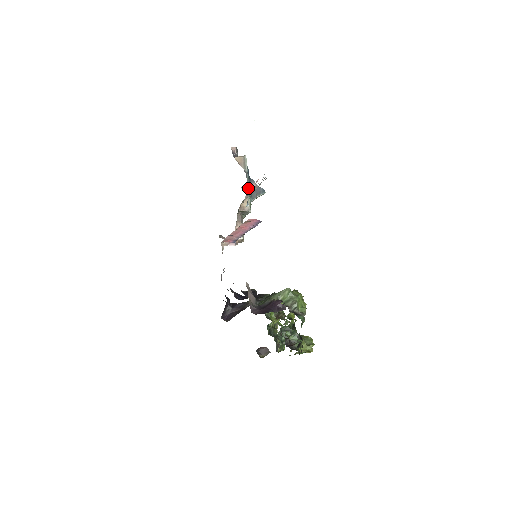
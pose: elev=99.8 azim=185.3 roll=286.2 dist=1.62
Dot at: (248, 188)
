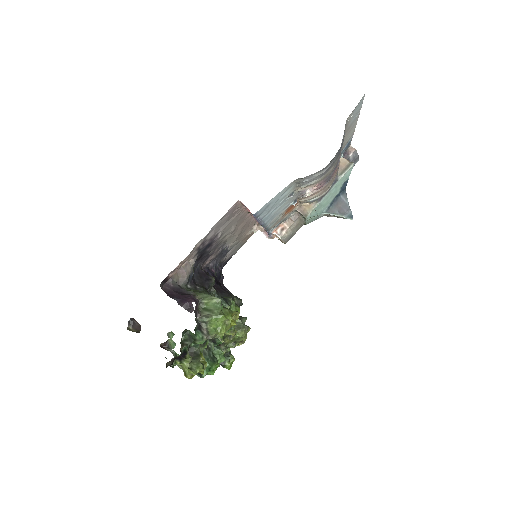
Dot at: occluded
